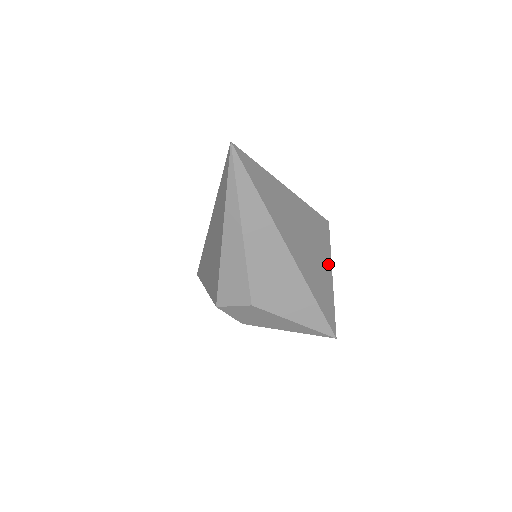
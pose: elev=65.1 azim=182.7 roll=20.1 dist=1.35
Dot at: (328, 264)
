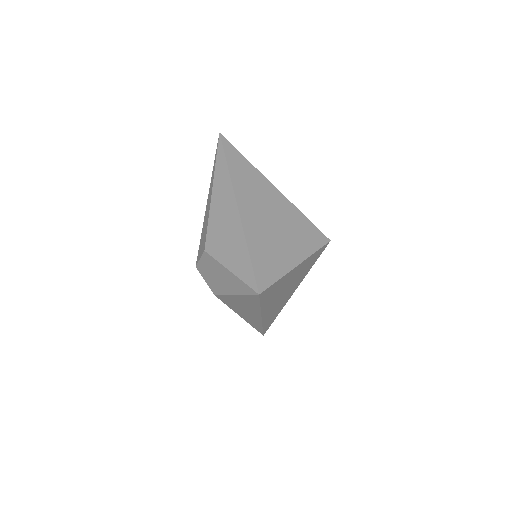
Dot at: (298, 255)
